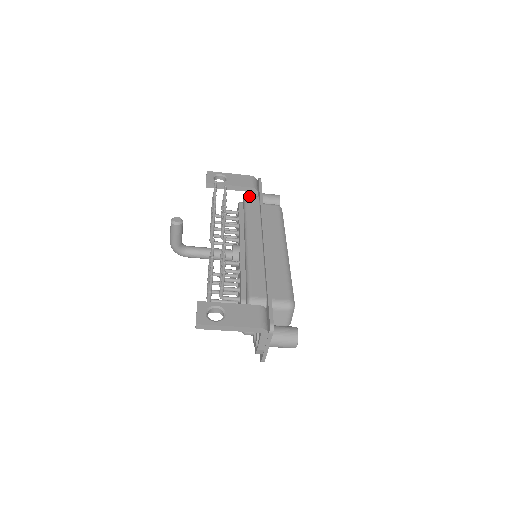
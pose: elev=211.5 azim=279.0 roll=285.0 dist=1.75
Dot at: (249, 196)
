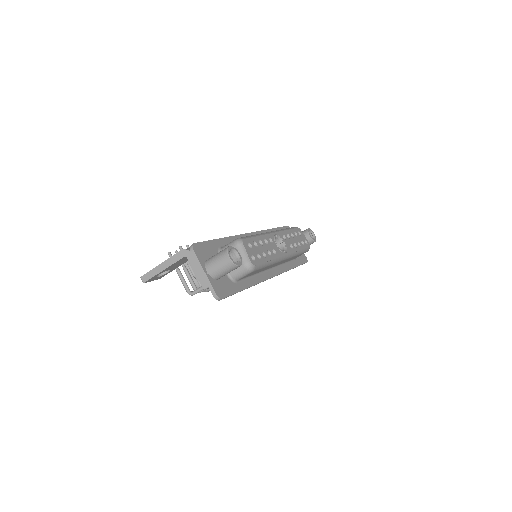
Dot at: occluded
